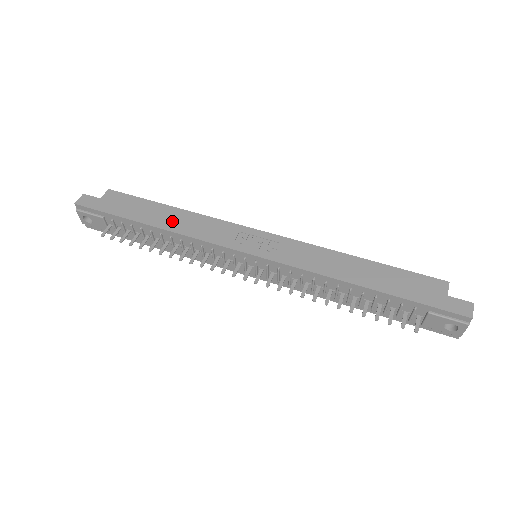
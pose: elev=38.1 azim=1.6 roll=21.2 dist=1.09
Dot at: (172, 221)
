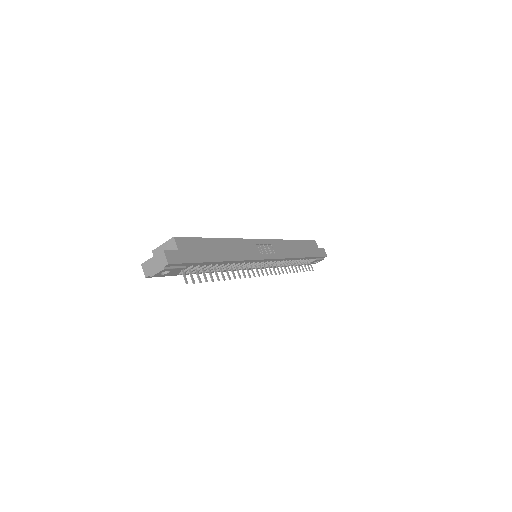
Dot at: (228, 252)
